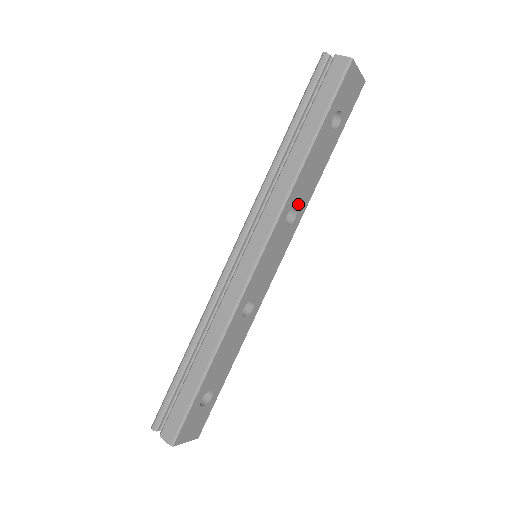
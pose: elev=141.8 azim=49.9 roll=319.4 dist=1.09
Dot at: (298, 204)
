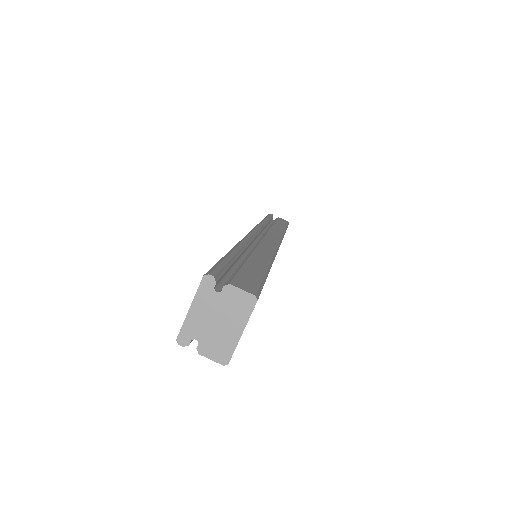
Dot at: occluded
